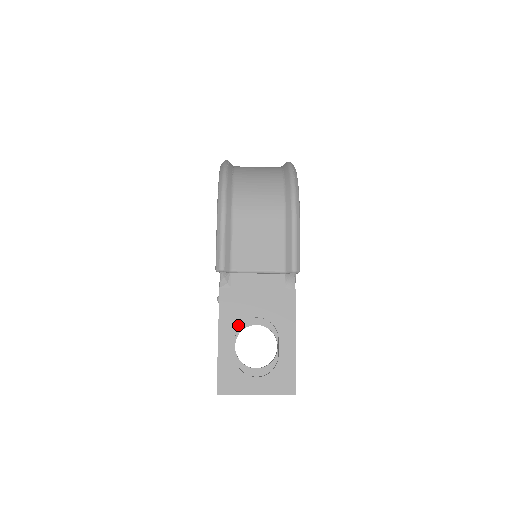
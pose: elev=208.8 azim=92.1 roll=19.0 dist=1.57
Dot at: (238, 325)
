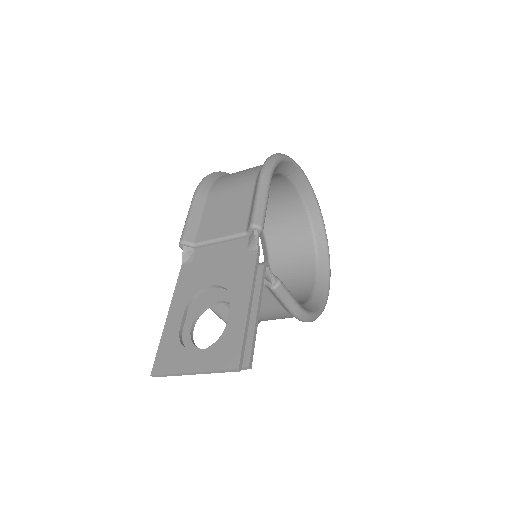
Dot at: (191, 297)
